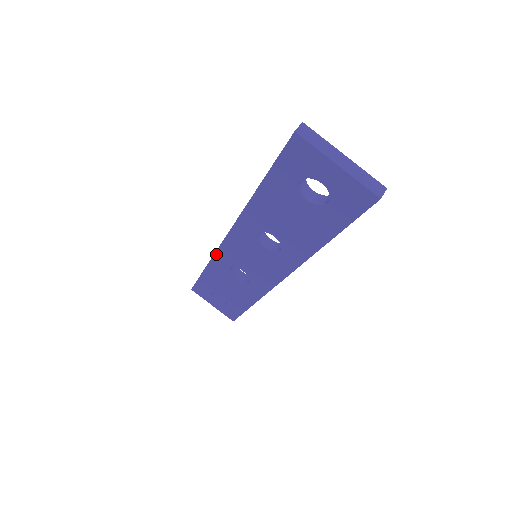
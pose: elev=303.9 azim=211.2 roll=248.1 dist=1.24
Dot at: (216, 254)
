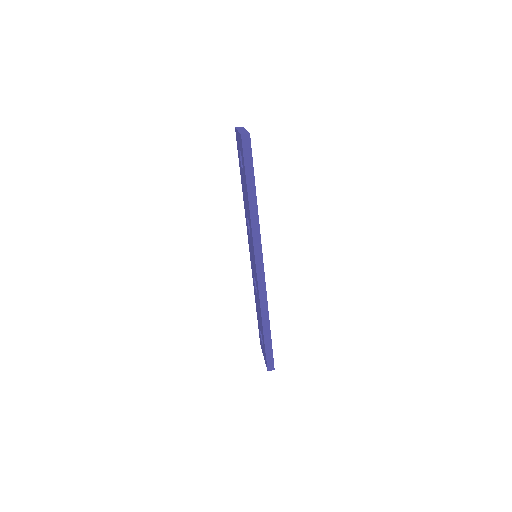
Dot at: (252, 273)
